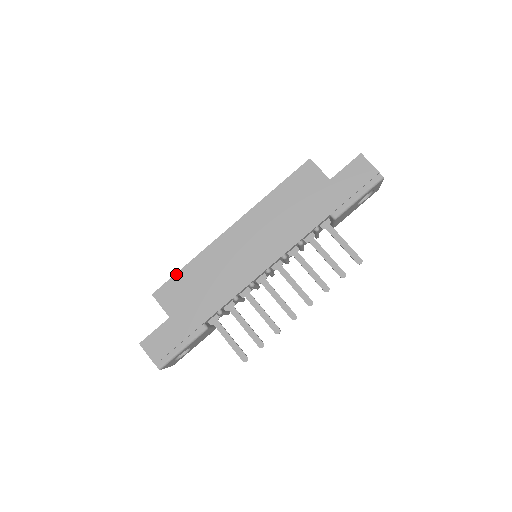
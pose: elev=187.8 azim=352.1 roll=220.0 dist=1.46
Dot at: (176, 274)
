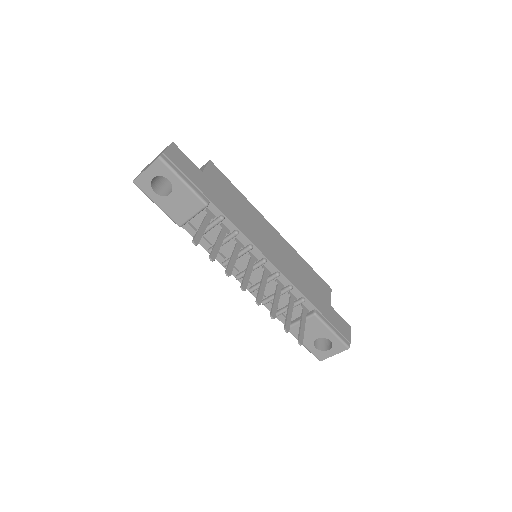
Dot at: occluded
